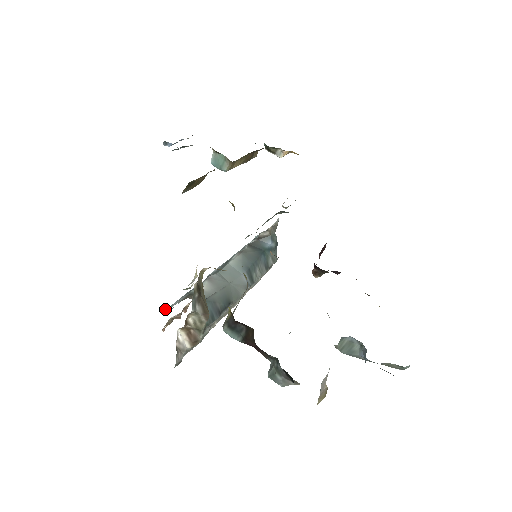
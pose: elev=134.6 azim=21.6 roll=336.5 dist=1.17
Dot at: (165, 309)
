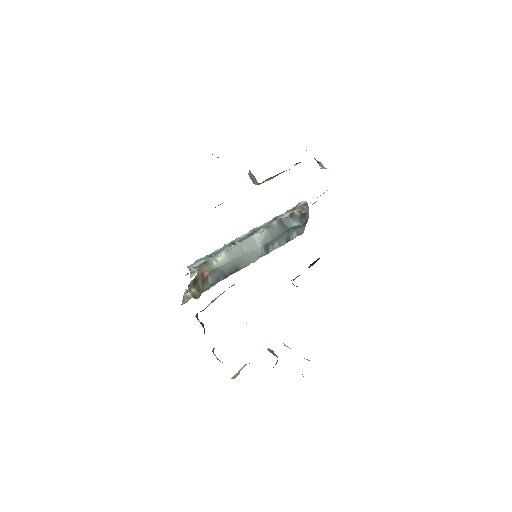
Dot at: (189, 265)
